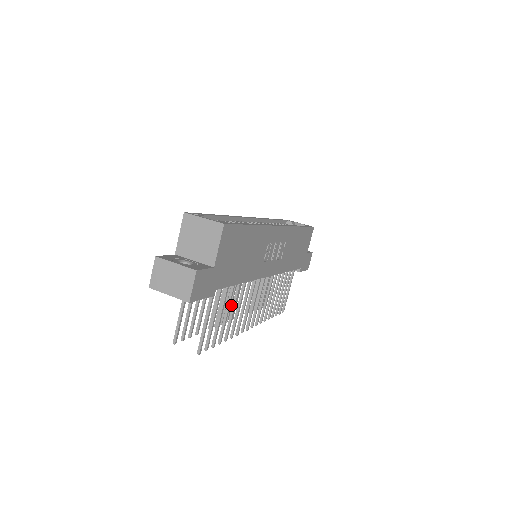
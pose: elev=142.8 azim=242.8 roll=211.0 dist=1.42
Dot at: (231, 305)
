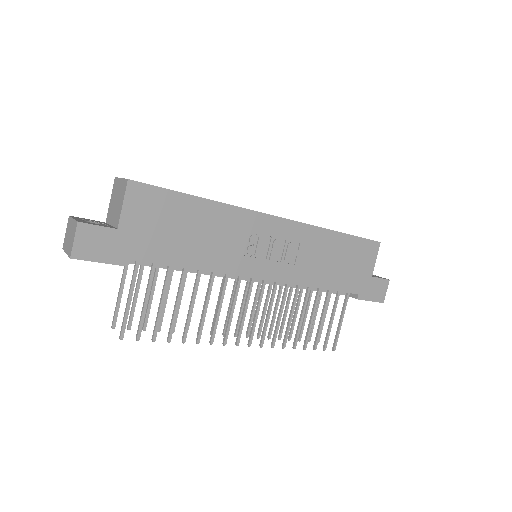
Dot at: occluded
